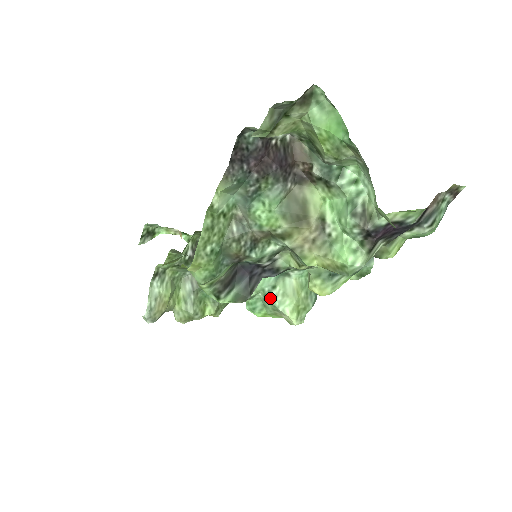
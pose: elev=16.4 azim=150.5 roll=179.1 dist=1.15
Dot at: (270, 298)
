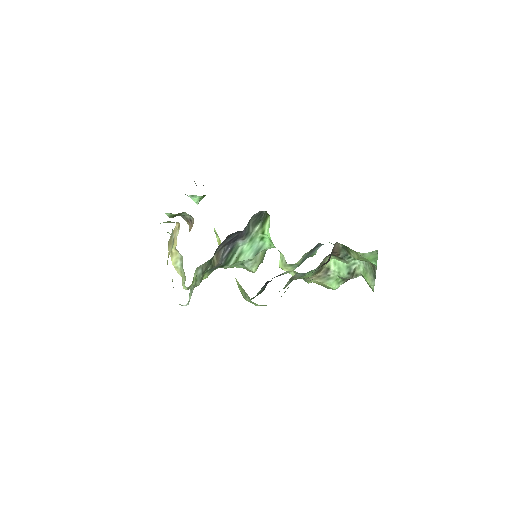
Dot at: (245, 265)
